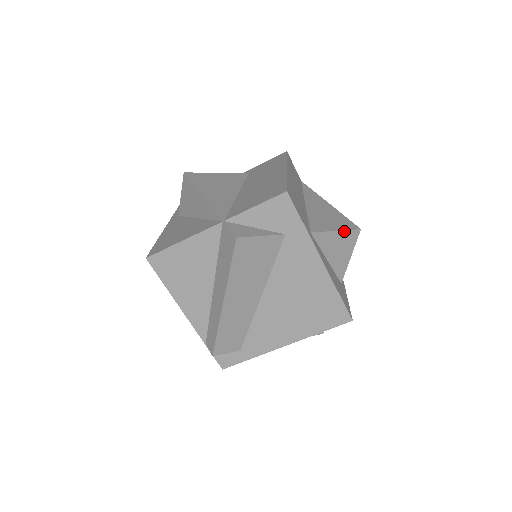
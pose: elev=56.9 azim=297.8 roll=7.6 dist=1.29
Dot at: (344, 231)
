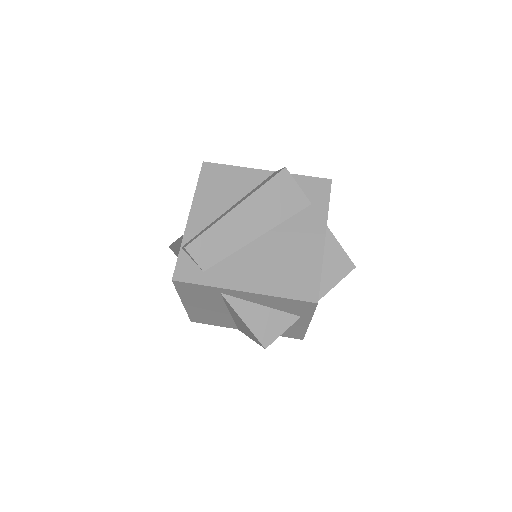
Dot at: (345, 253)
